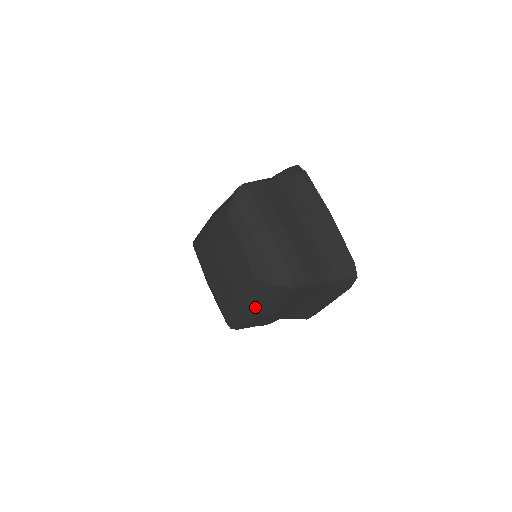
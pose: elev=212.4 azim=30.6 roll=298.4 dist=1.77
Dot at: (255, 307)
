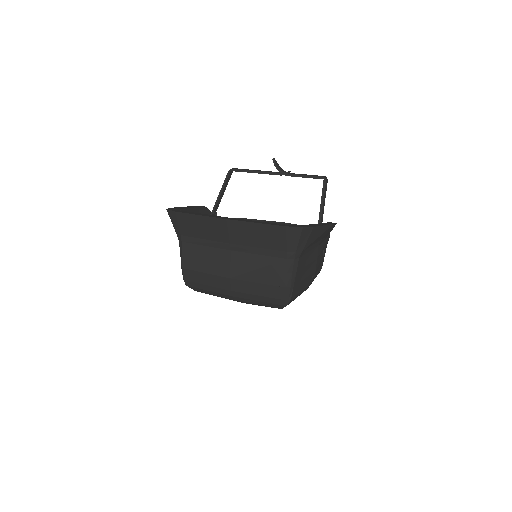
Dot at: occluded
